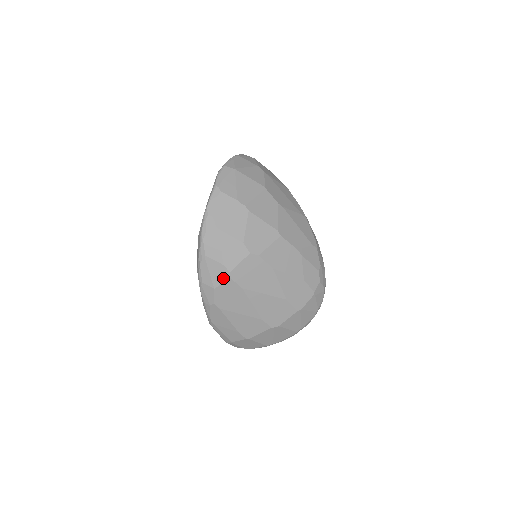
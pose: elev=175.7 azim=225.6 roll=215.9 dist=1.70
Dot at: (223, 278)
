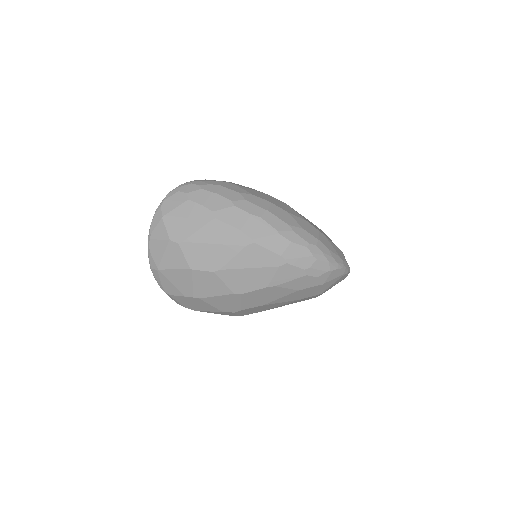
Dot at: occluded
